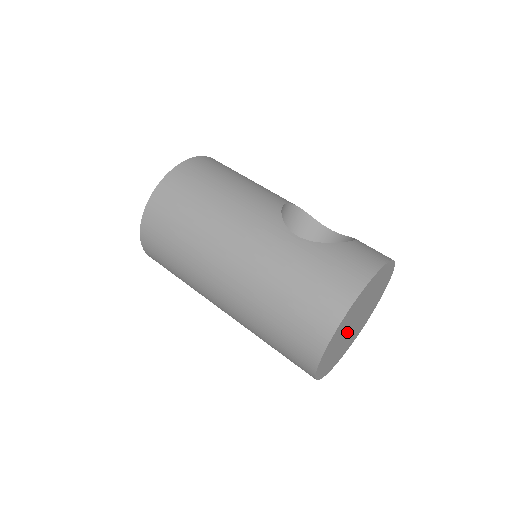
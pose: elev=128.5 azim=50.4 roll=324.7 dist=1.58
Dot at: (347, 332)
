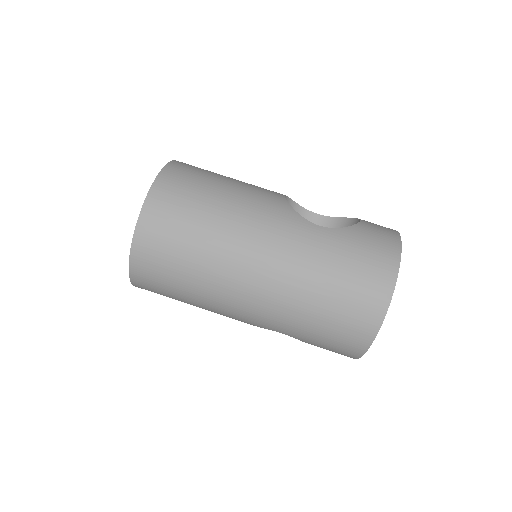
Dot at: occluded
